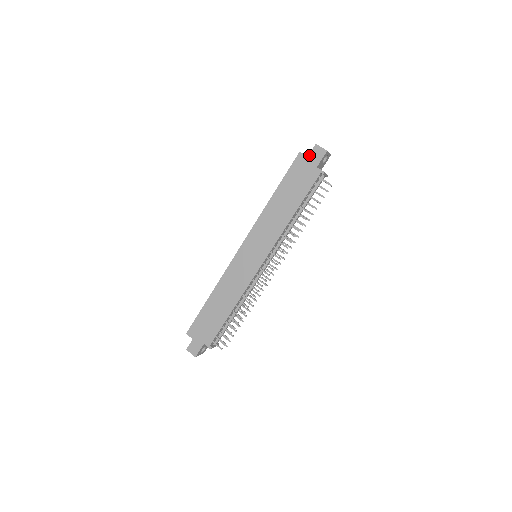
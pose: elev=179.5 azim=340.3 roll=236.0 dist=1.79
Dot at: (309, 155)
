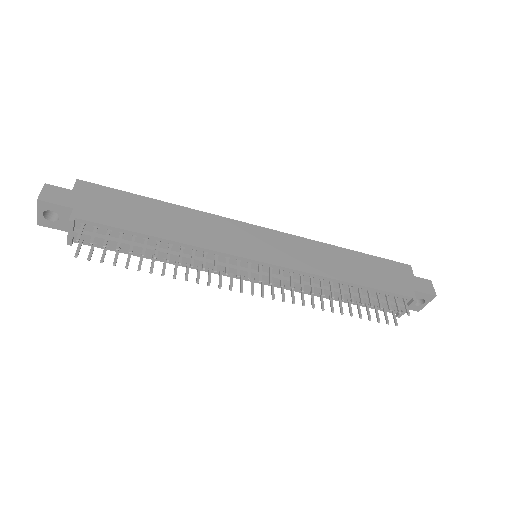
Dot at: (417, 277)
